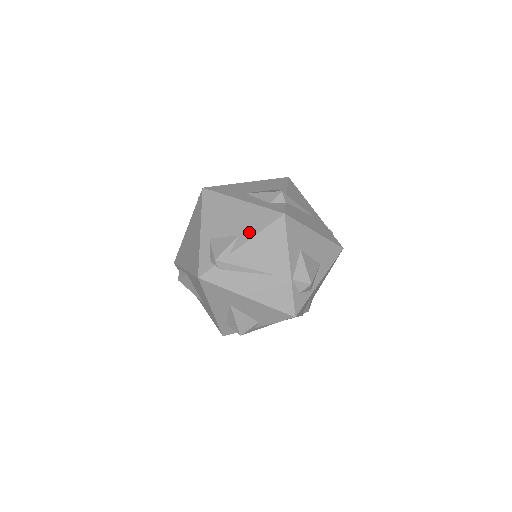
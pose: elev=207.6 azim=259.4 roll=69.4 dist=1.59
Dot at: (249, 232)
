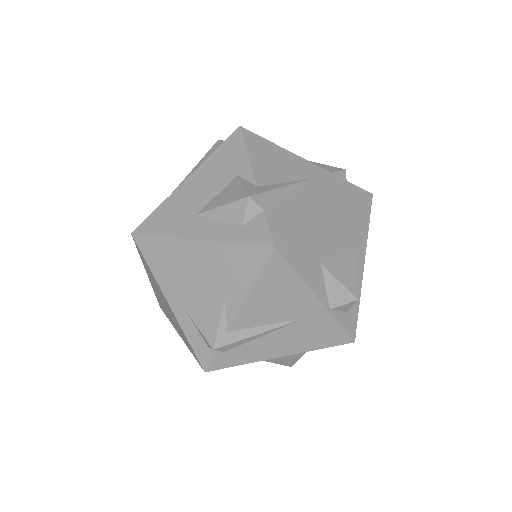
Dot at: (236, 291)
